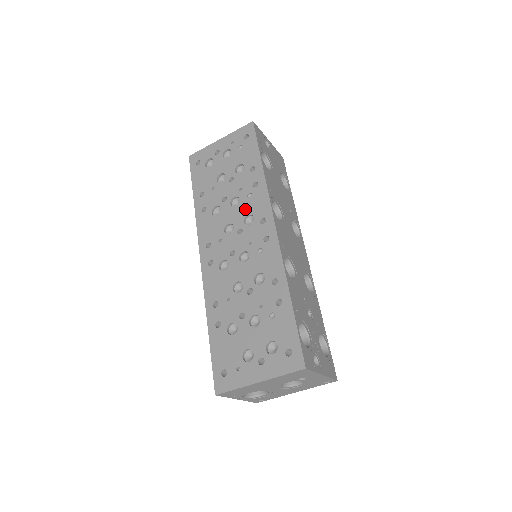
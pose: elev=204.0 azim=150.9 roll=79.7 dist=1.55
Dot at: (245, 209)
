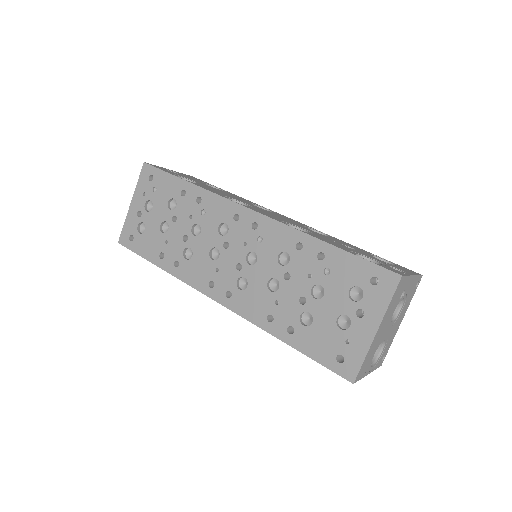
Dot at: (211, 226)
